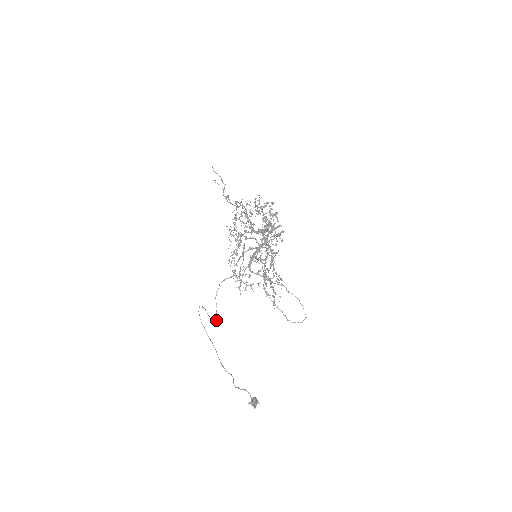
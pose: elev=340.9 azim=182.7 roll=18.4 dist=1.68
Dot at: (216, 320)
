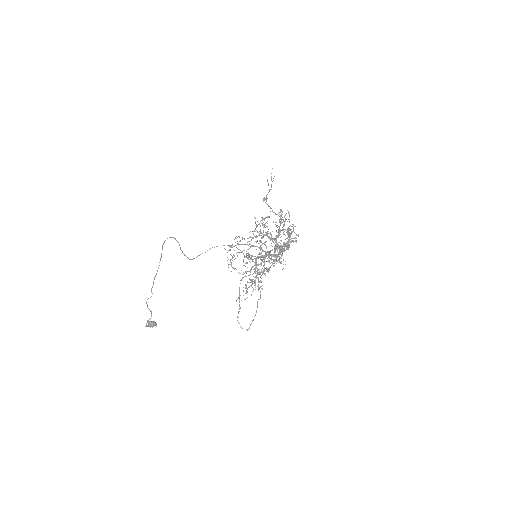
Dot at: (190, 259)
